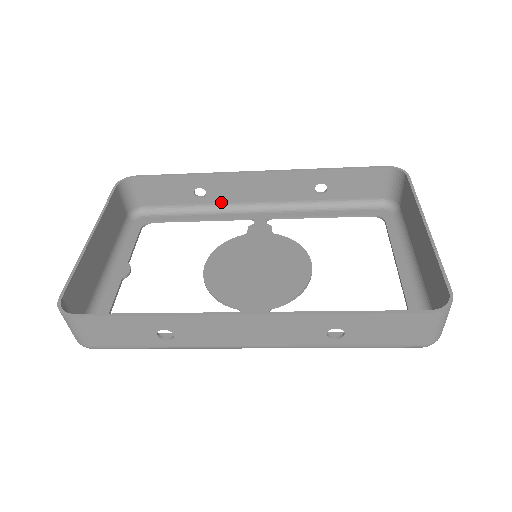
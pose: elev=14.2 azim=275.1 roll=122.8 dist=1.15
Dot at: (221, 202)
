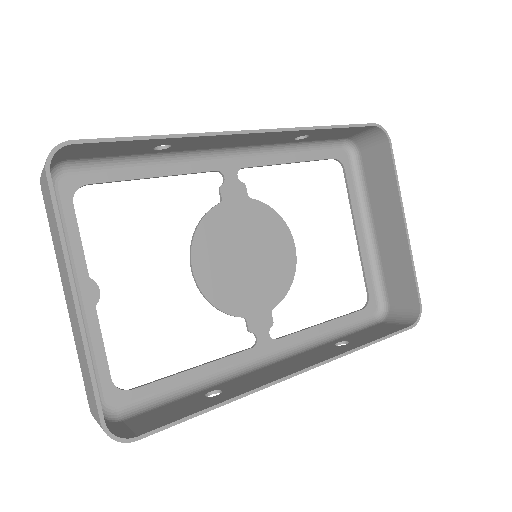
Dot at: (182, 150)
